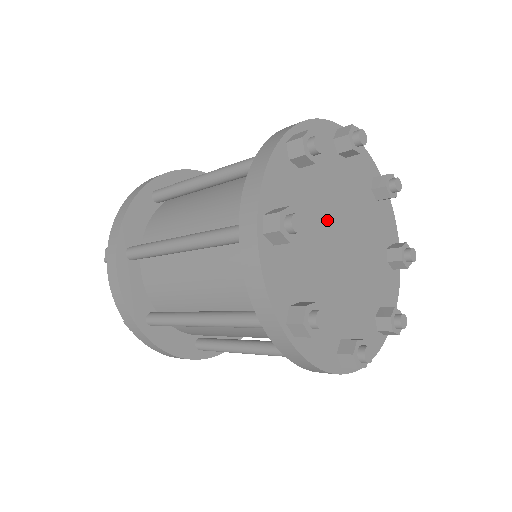
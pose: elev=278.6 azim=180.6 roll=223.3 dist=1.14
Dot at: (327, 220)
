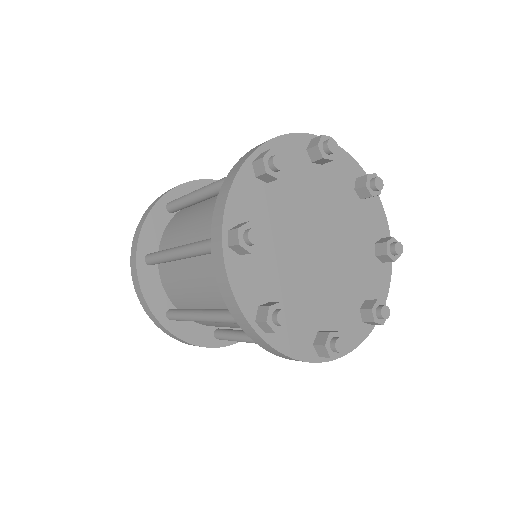
Dot at: (297, 249)
